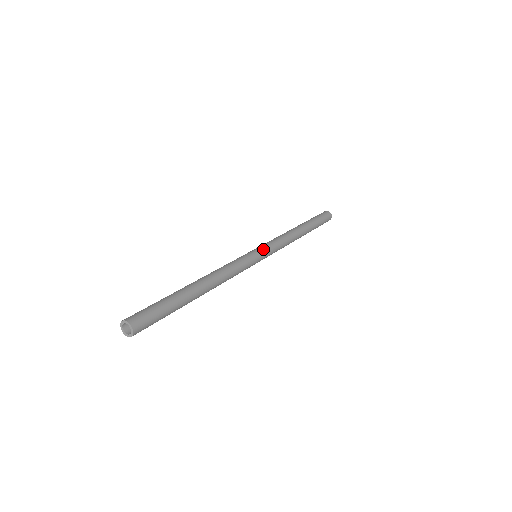
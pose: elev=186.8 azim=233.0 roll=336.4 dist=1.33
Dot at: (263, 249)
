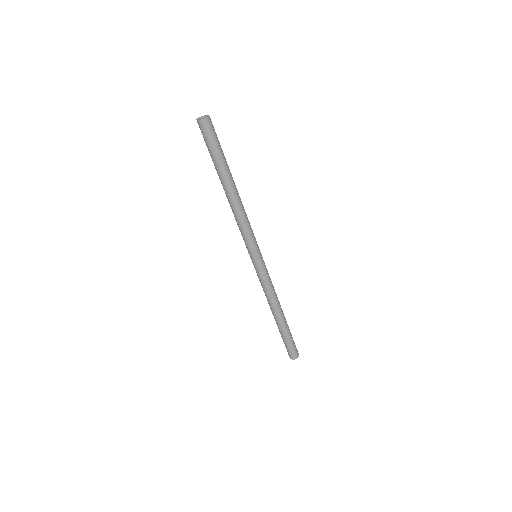
Dot at: occluded
